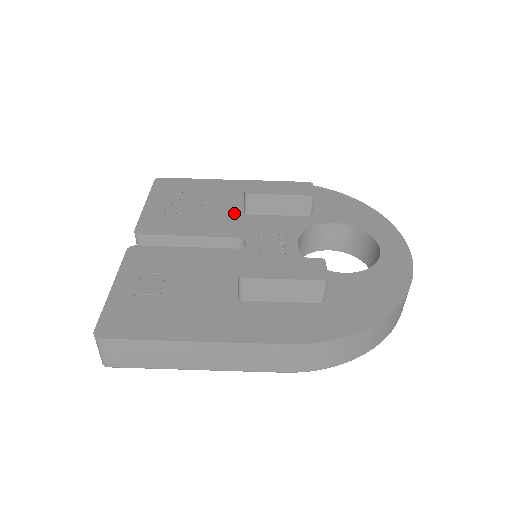
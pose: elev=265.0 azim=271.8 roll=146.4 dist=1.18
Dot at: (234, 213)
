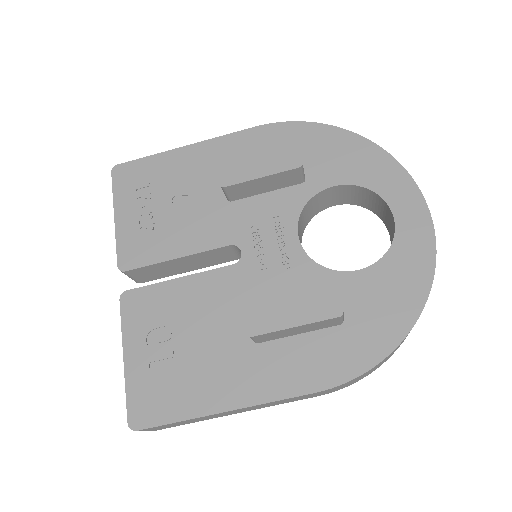
Dot at: (216, 204)
